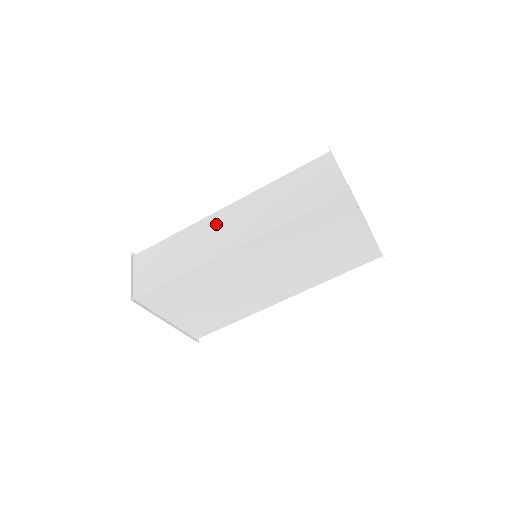
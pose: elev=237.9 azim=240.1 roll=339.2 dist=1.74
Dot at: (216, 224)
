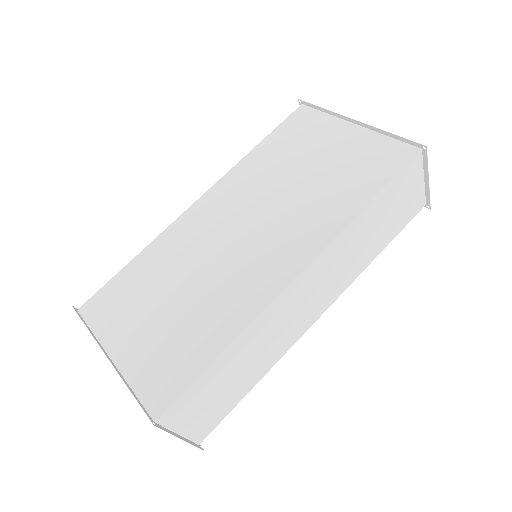
Dot at: occluded
